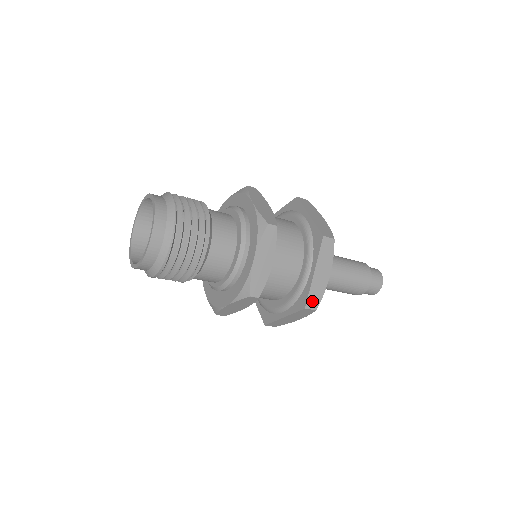
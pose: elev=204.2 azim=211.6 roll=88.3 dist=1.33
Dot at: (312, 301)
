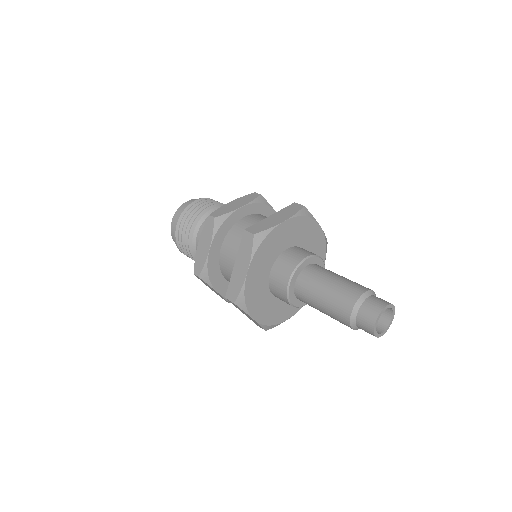
Dot at: (255, 229)
